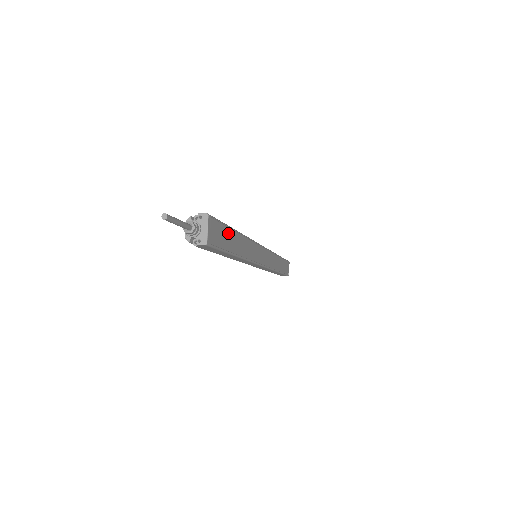
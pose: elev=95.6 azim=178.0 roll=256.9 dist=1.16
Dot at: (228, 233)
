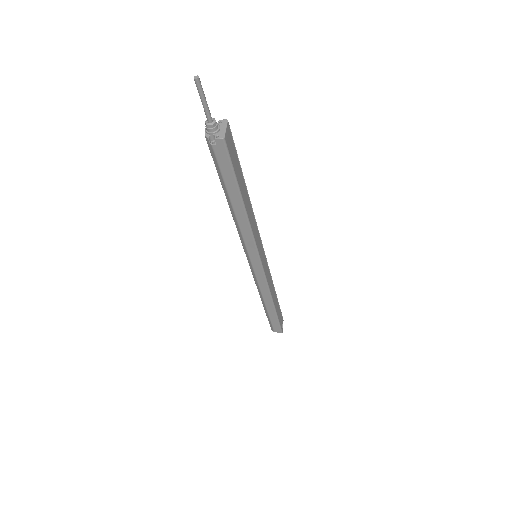
Dot at: (239, 169)
